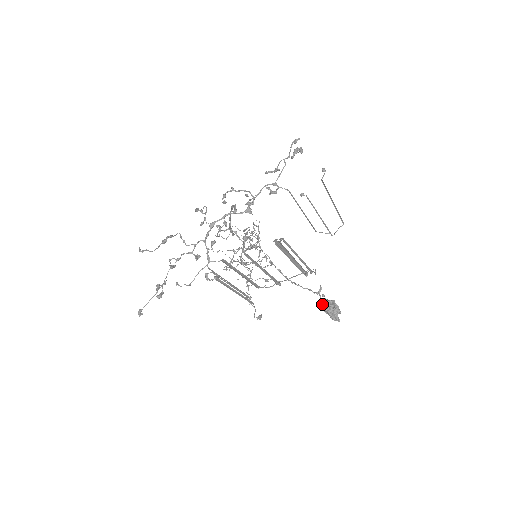
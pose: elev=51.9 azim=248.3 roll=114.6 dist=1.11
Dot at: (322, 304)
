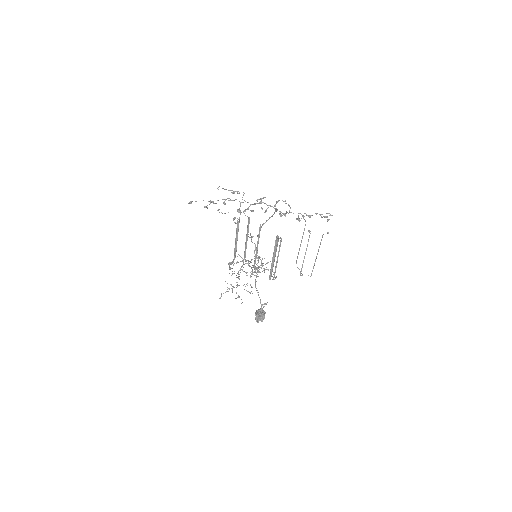
Dot at: (259, 309)
